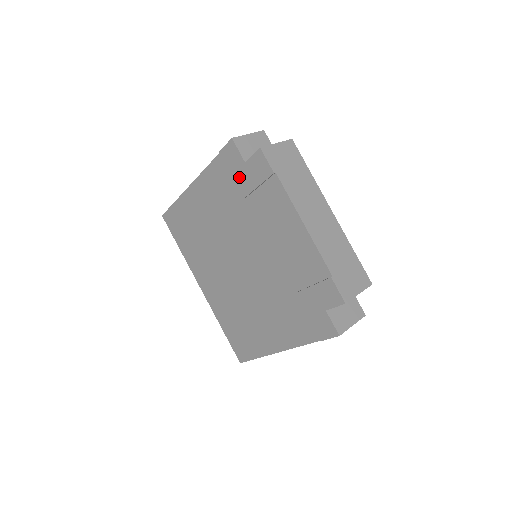
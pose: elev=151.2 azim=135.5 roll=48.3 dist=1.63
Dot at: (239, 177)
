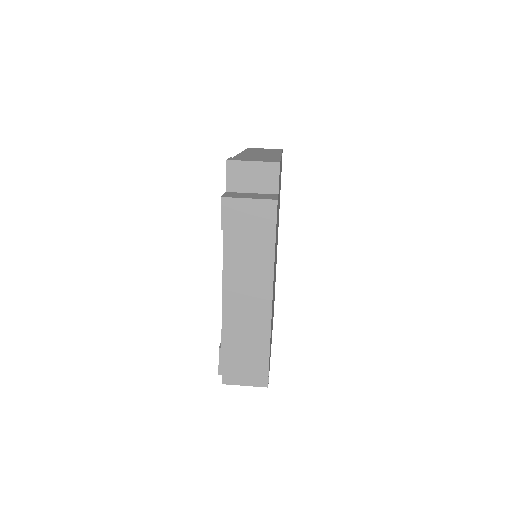
Dot at: occluded
